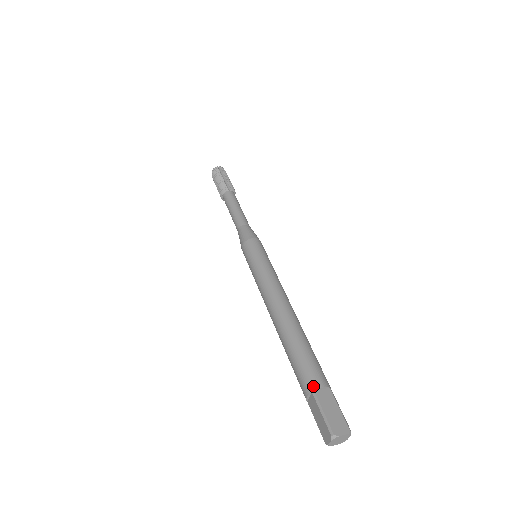
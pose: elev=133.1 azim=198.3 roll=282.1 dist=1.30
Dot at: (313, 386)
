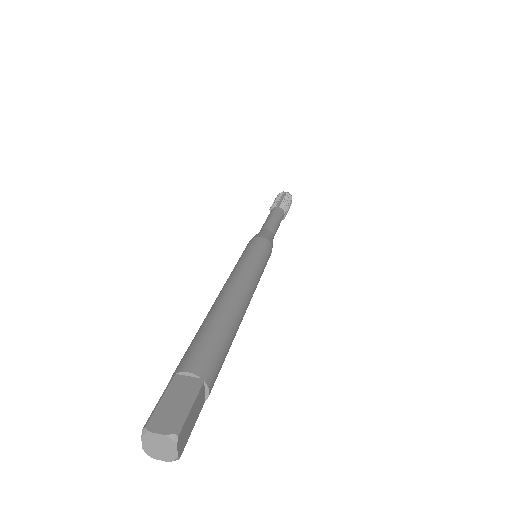
Dot at: (179, 368)
